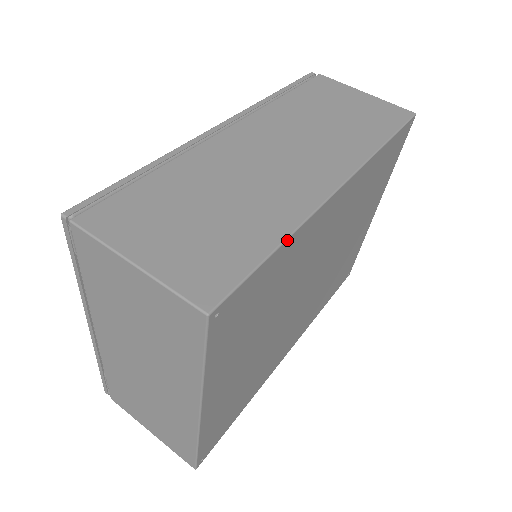
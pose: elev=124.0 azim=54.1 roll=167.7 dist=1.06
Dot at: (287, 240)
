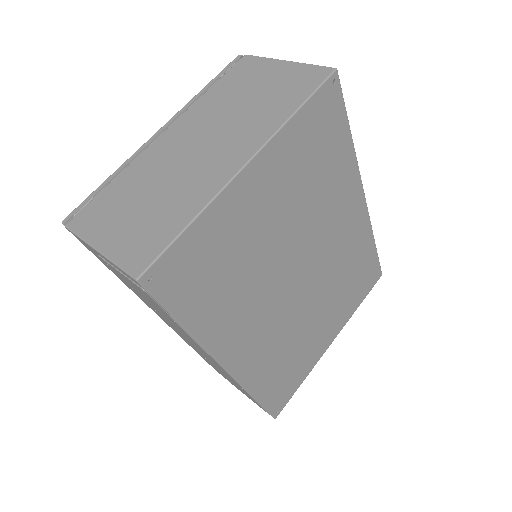
Dot at: (352, 142)
